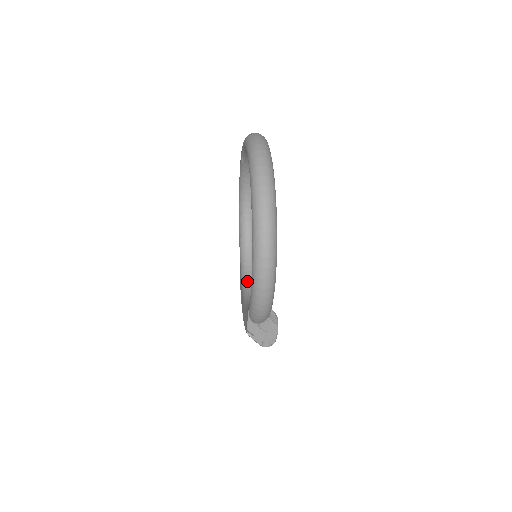
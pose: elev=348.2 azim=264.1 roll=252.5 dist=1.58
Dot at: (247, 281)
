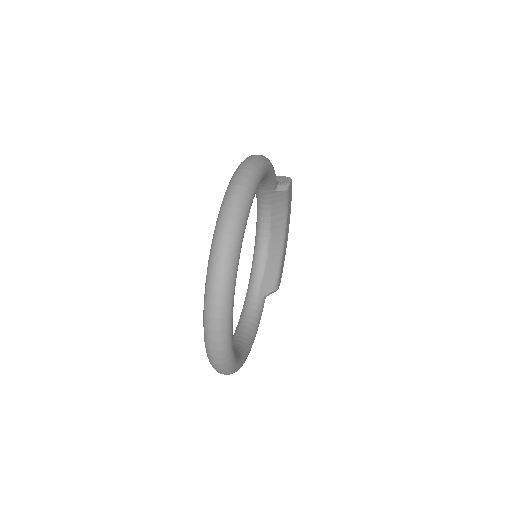
Dot at: (260, 221)
